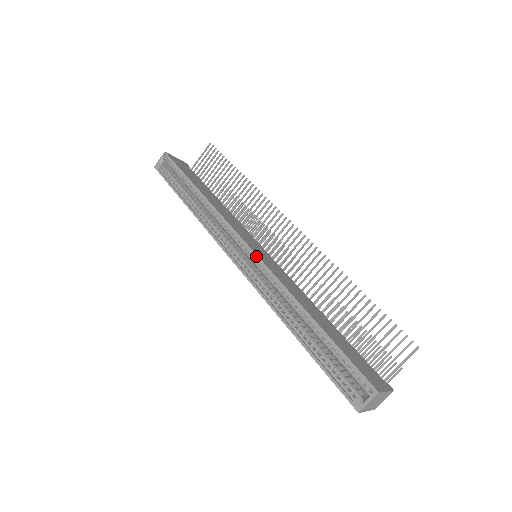
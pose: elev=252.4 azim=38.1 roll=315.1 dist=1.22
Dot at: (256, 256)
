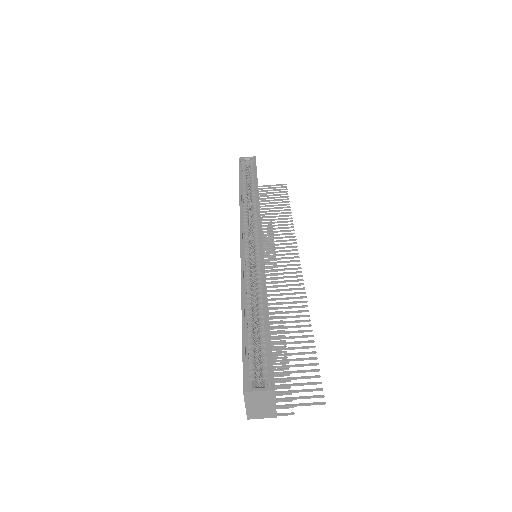
Dot at: (262, 247)
